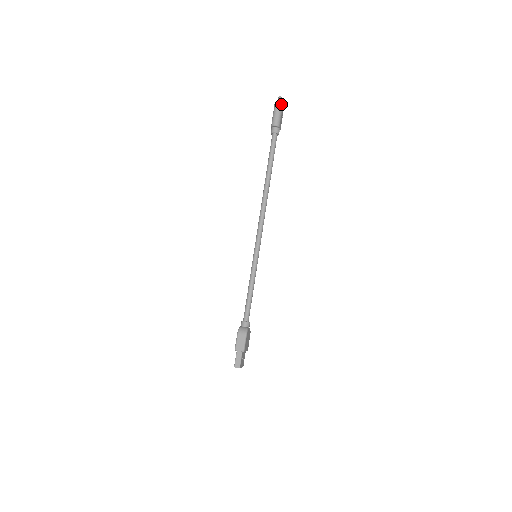
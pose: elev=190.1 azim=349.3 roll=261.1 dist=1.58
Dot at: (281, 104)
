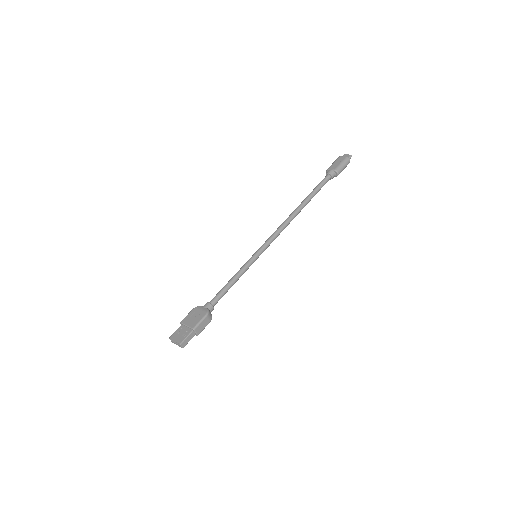
Dot at: occluded
